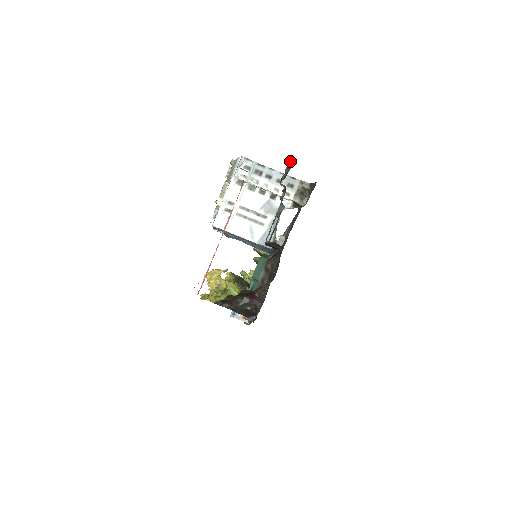
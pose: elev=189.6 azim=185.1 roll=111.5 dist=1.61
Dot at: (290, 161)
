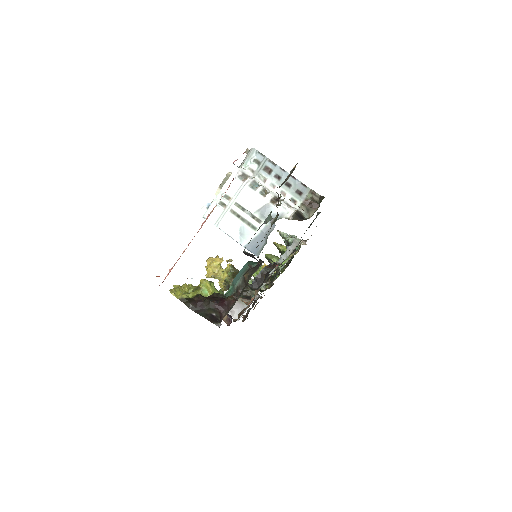
Dot at: (295, 167)
